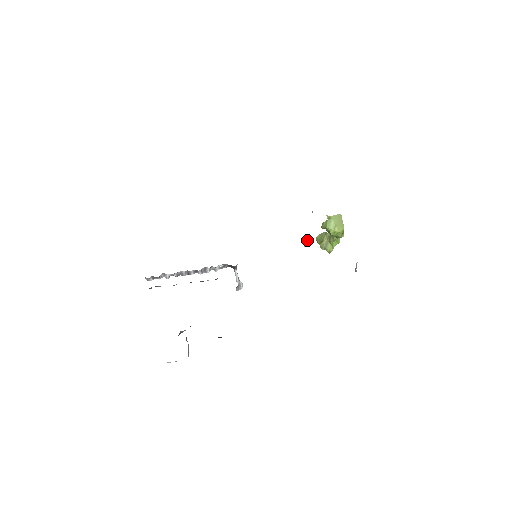
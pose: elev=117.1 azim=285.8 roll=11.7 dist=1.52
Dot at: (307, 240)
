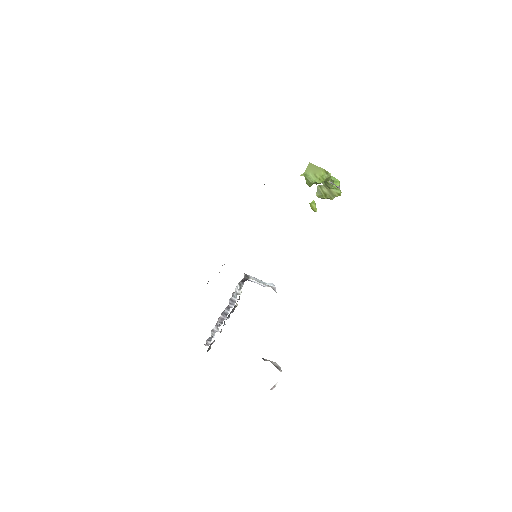
Dot at: (312, 206)
